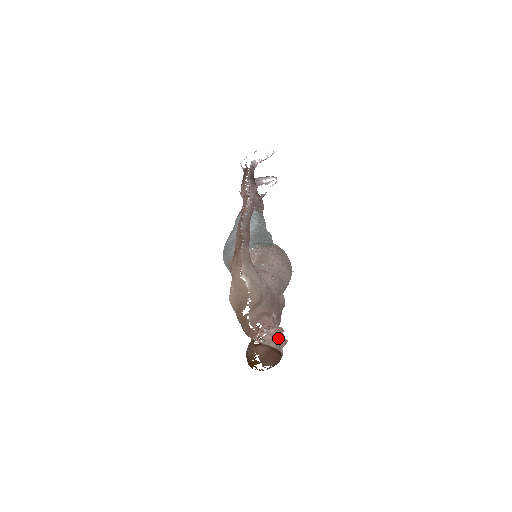
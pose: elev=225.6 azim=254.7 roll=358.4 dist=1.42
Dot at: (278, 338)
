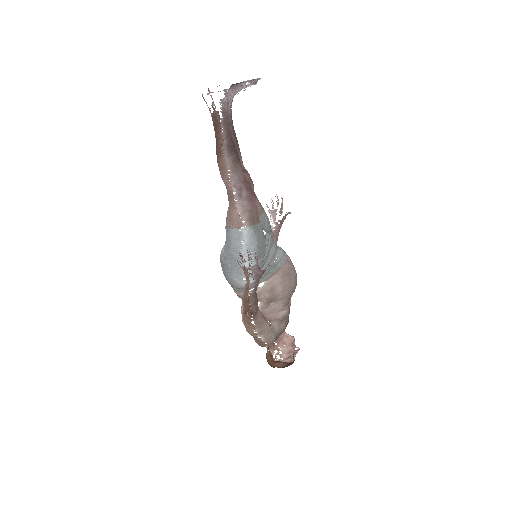
Dot at: (292, 353)
